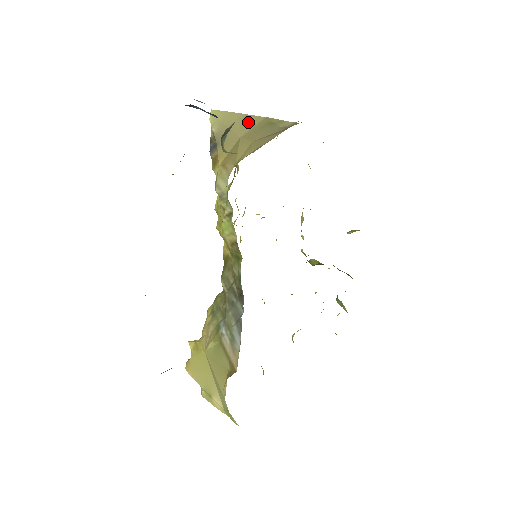
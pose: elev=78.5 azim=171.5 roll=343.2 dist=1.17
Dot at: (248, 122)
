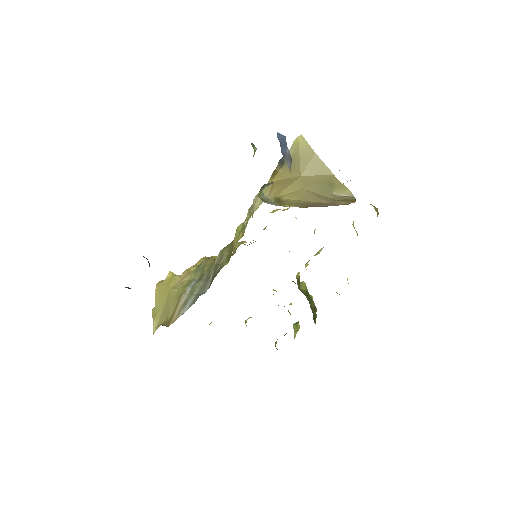
Dot at: (317, 168)
